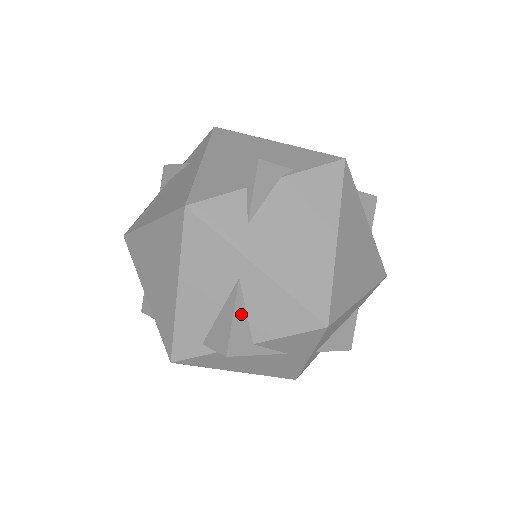
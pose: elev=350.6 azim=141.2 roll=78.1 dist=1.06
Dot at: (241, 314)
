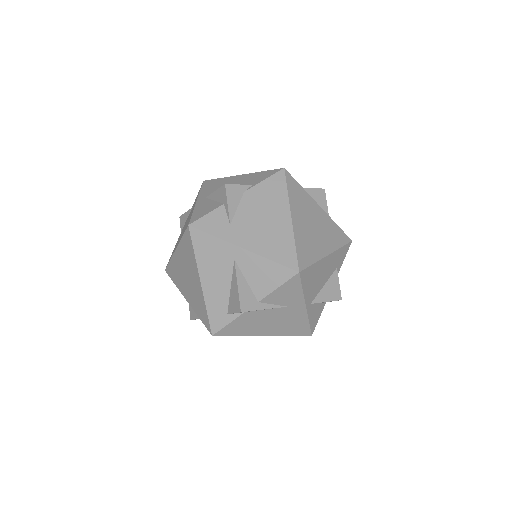
Dot at: (243, 283)
